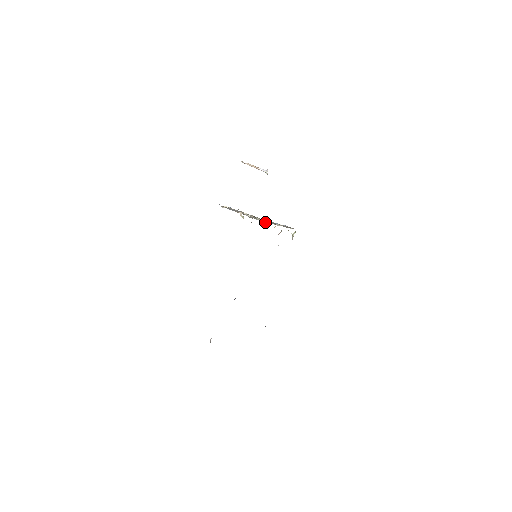
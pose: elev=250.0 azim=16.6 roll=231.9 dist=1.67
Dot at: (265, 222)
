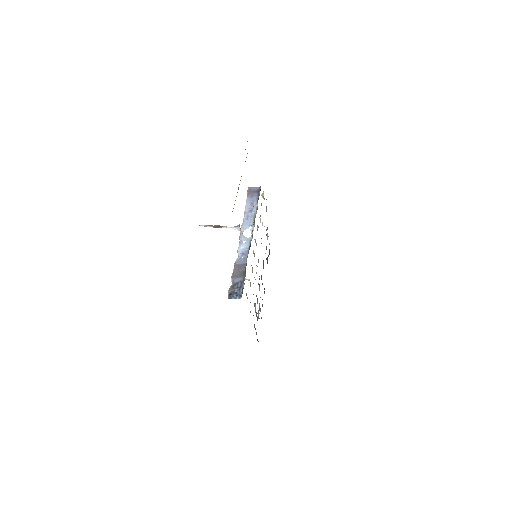
Dot at: (244, 227)
